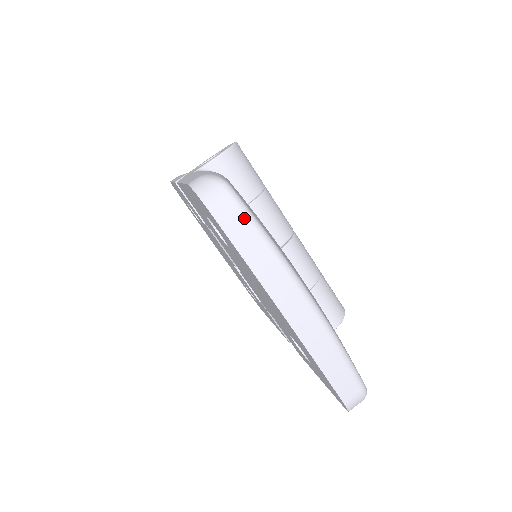
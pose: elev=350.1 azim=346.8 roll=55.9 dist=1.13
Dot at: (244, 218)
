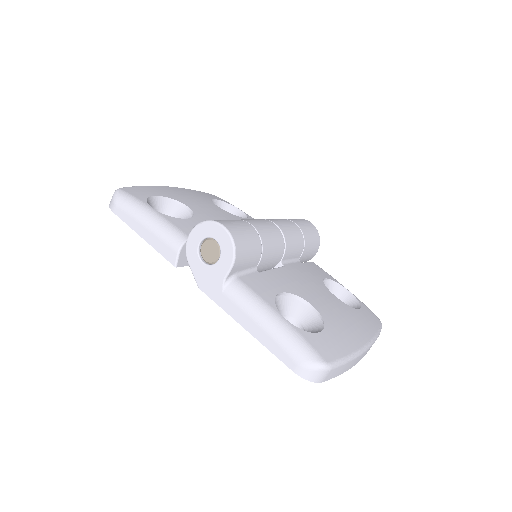
Dot at: (339, 367)
